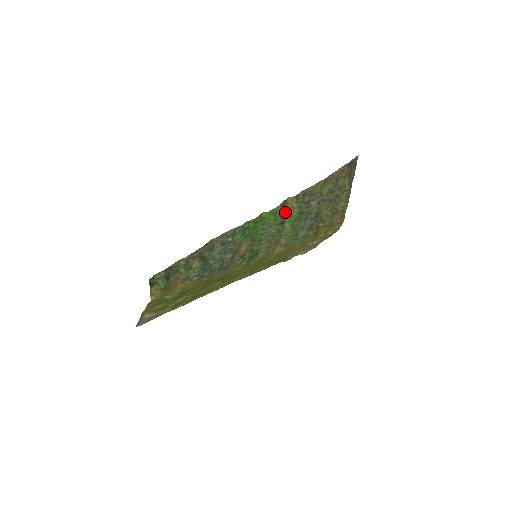
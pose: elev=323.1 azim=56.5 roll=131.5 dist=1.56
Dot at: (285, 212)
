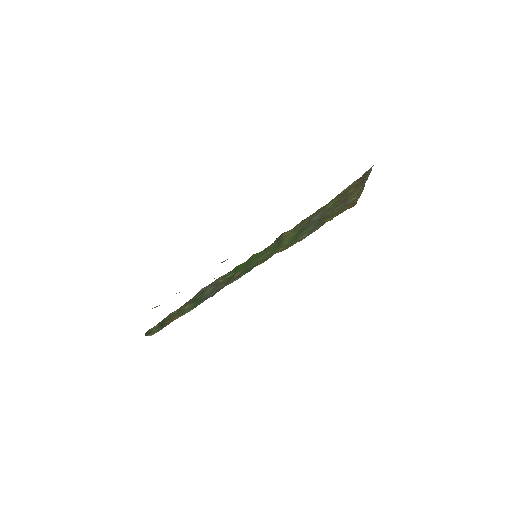
Dot at: (281, 239)
